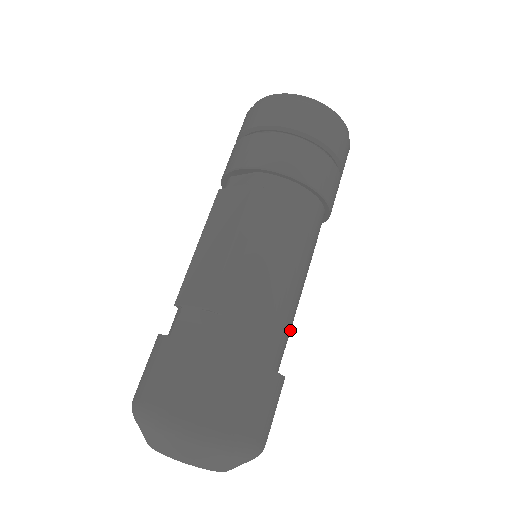
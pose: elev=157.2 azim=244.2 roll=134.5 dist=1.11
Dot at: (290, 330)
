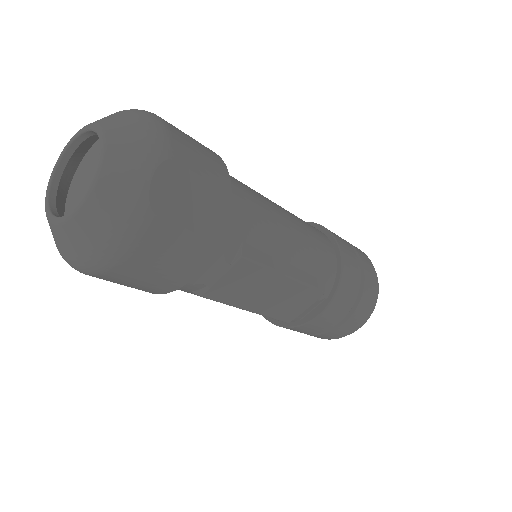
Dot at: (257, 260)
